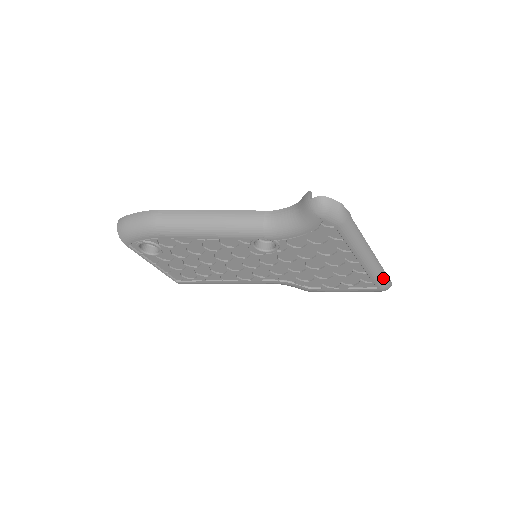
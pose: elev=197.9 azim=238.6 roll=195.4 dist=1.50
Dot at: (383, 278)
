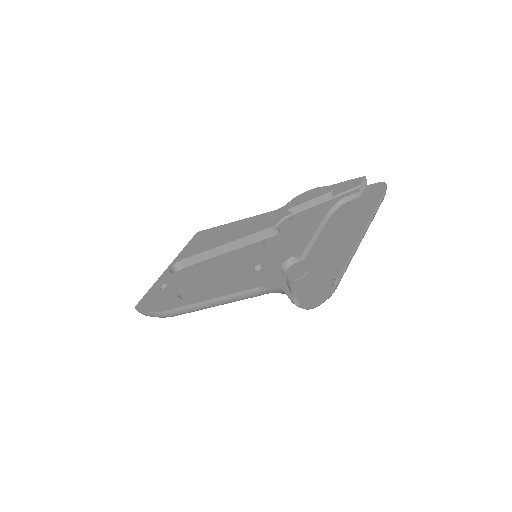
Dot at: (378, 208)
